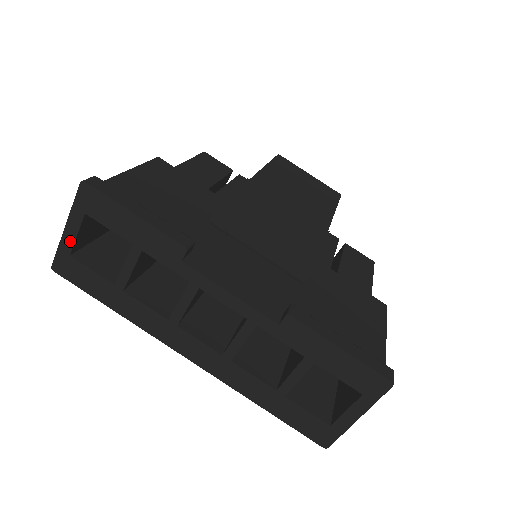
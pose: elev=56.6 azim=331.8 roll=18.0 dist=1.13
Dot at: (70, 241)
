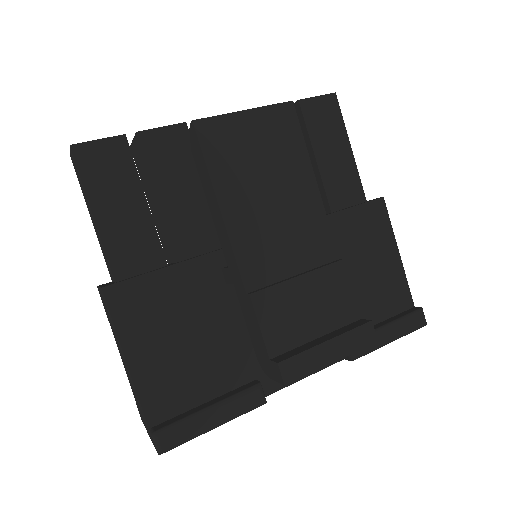
Dot at: occluded
